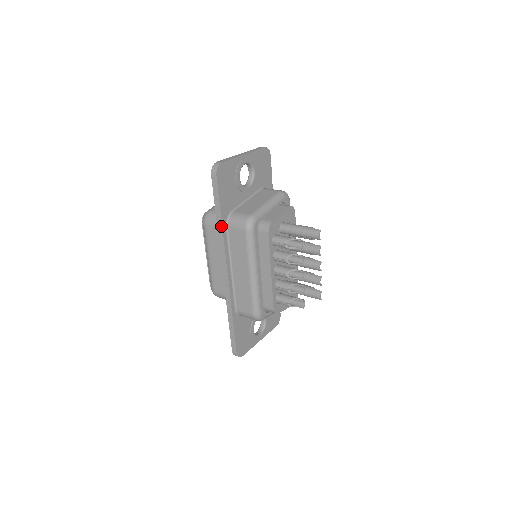
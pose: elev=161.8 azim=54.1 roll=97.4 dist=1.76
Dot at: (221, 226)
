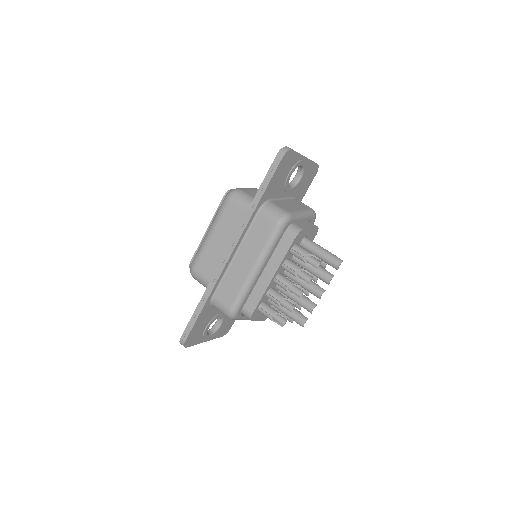
Dot at: (255, 207)
